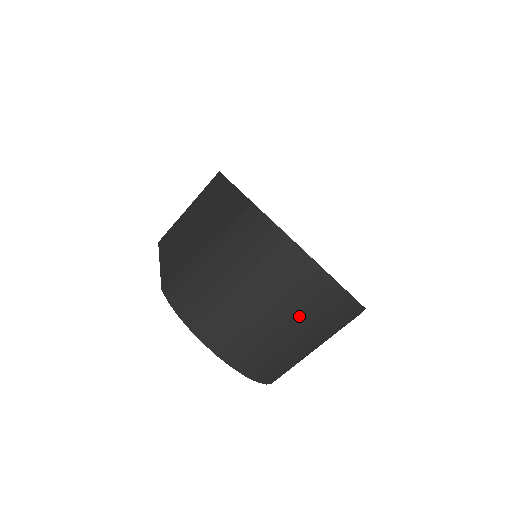
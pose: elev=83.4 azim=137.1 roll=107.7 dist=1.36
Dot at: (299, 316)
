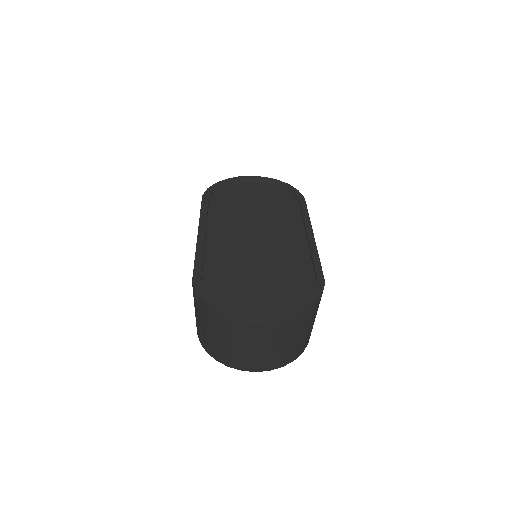
Dot at: (262, 341)
